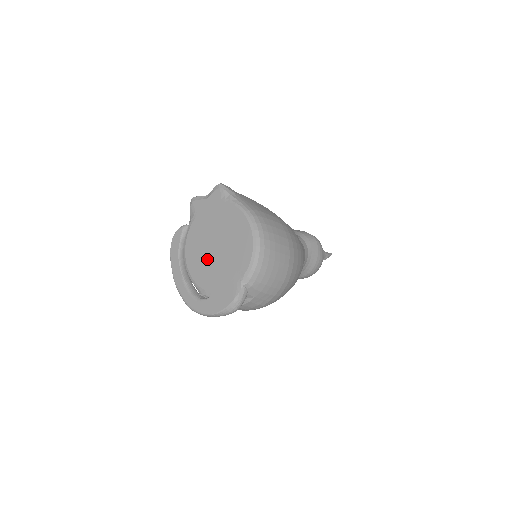
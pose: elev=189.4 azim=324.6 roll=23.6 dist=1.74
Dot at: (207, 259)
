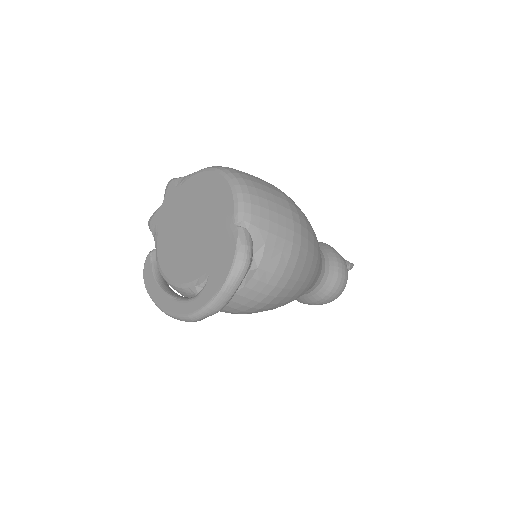
Dot at: (187, 248)
